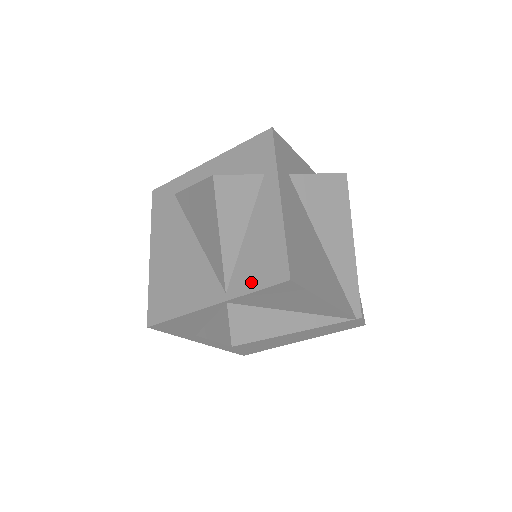
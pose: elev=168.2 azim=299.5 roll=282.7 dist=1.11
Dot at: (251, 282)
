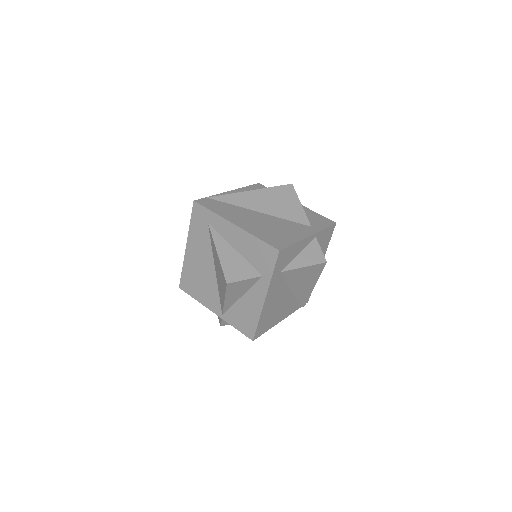
Dot at: (235, 323)
